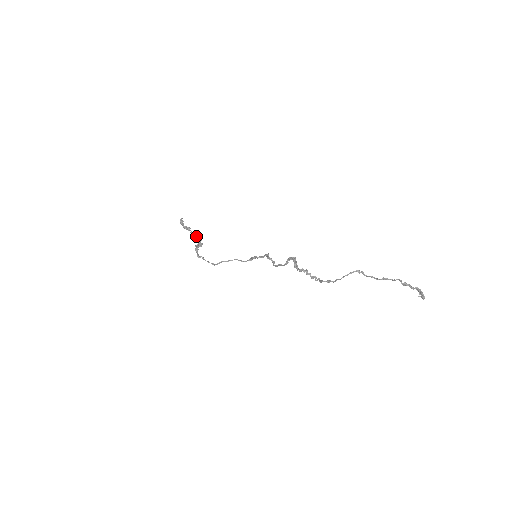
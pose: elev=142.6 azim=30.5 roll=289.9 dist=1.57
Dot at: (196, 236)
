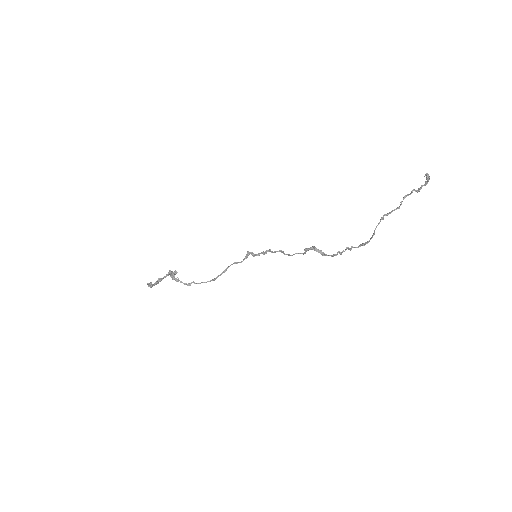
Dot at: (167, 275)
